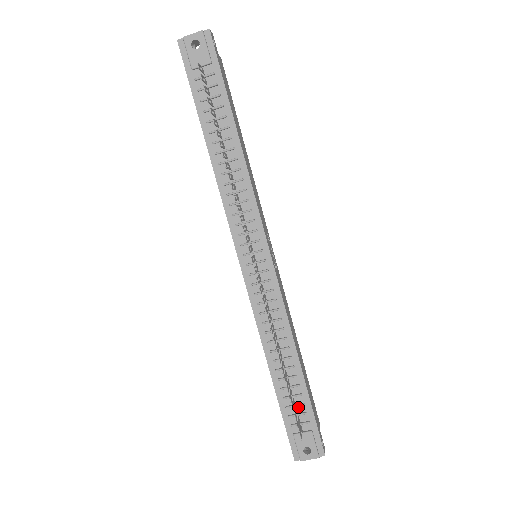
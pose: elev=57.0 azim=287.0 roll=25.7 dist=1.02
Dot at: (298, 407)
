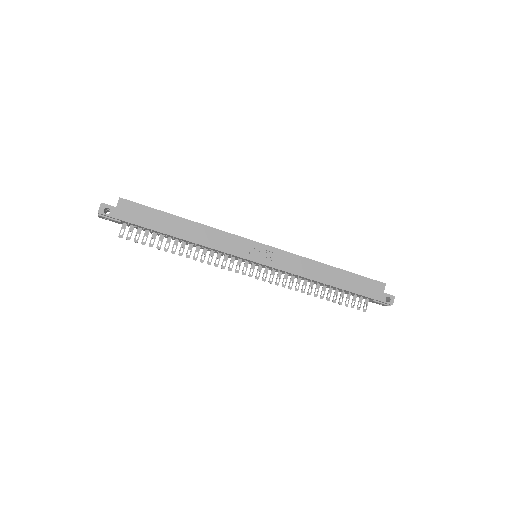
Dot at: (355, 295)
